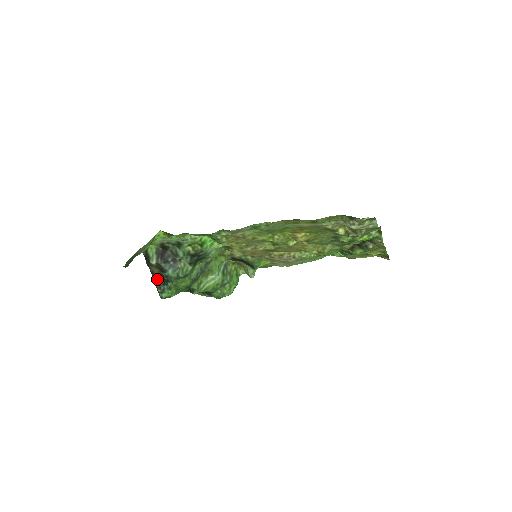
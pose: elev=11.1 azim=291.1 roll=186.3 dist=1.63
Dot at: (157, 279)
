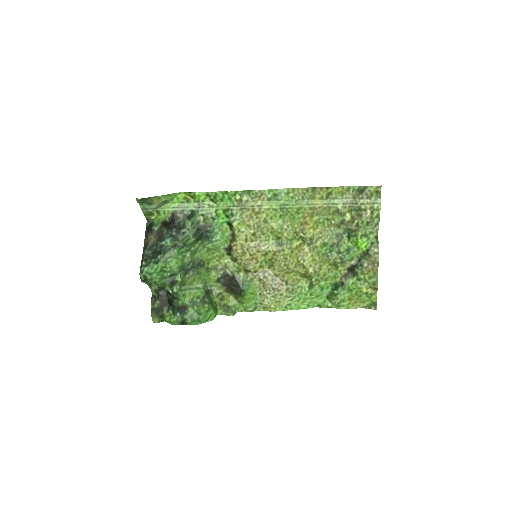
Dot at: (147, 252)
